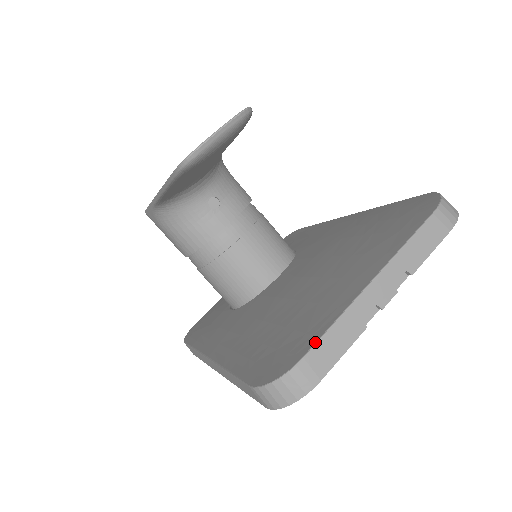
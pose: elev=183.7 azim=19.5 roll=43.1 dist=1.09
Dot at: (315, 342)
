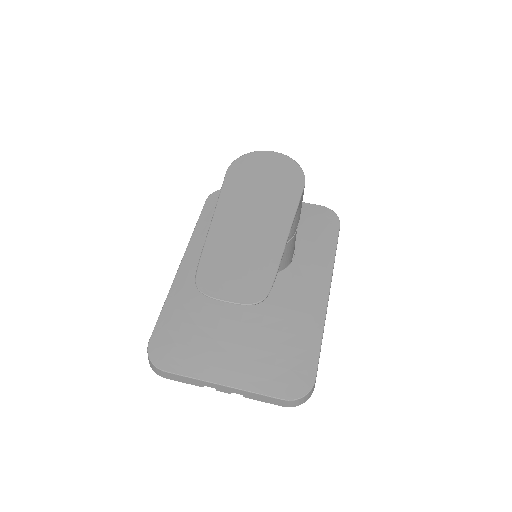
Dot at: (176, 373)
